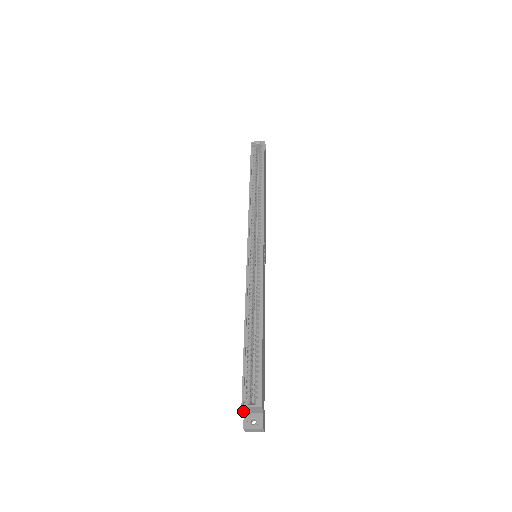
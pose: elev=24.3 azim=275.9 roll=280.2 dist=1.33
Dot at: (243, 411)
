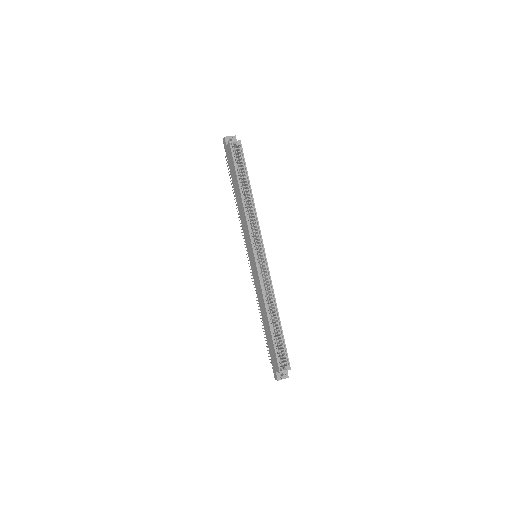
Dot at: (277, 372)
